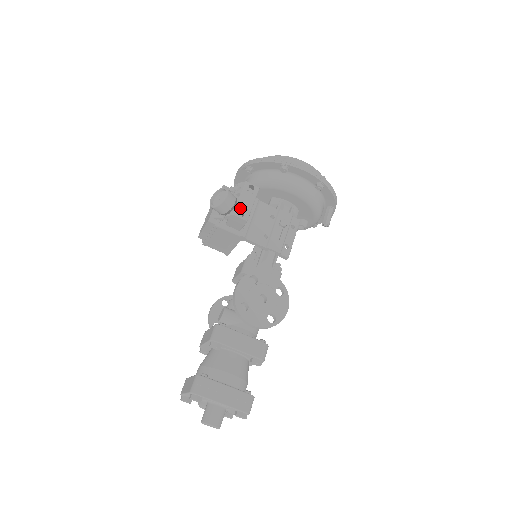
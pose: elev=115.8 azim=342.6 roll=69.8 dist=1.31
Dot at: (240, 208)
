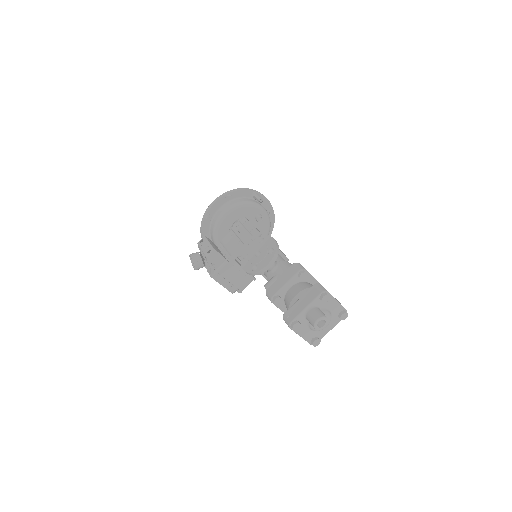
Dot at: (206, 252)
